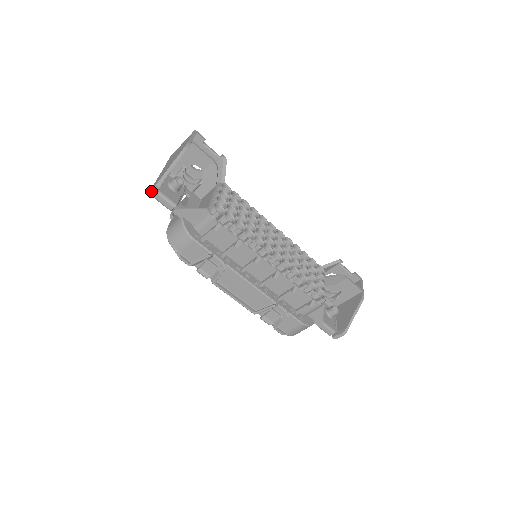
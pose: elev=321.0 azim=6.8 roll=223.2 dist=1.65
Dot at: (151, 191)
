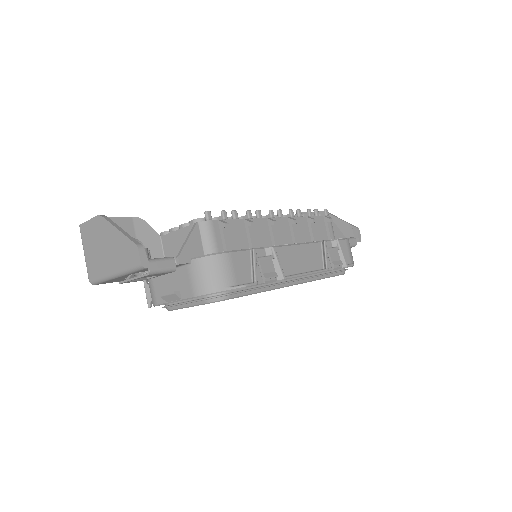
Dot at: (142, 263)
